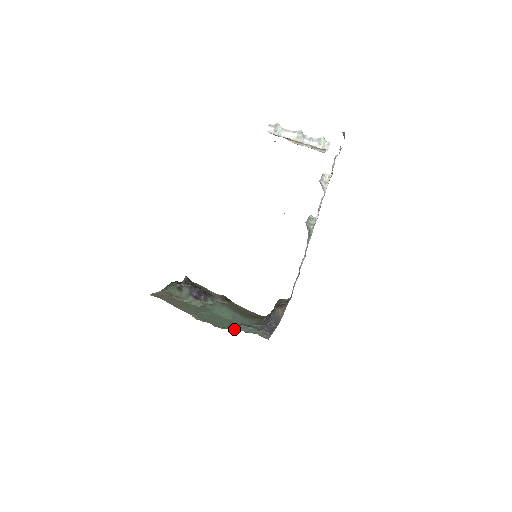
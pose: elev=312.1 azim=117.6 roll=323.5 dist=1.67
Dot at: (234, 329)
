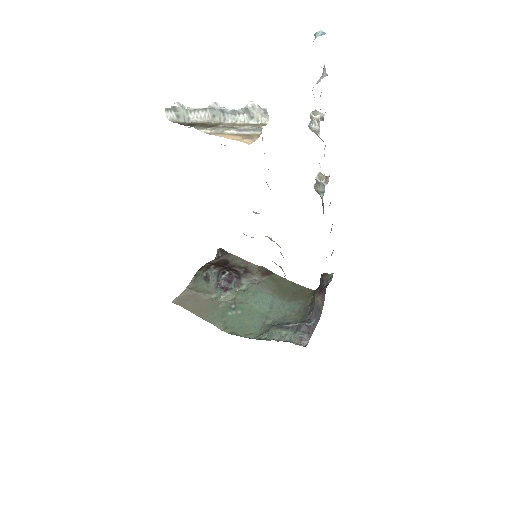
Dot at: (264, 337)
